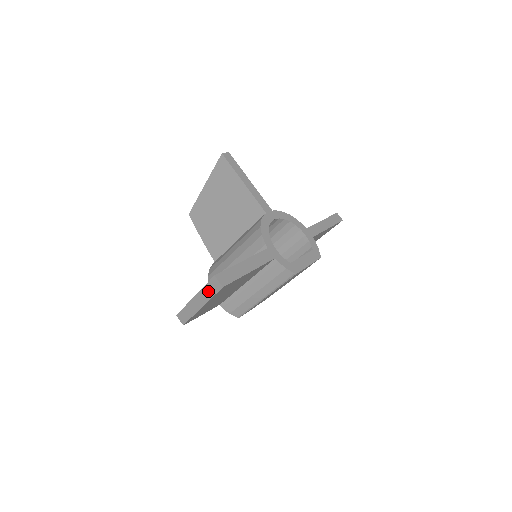
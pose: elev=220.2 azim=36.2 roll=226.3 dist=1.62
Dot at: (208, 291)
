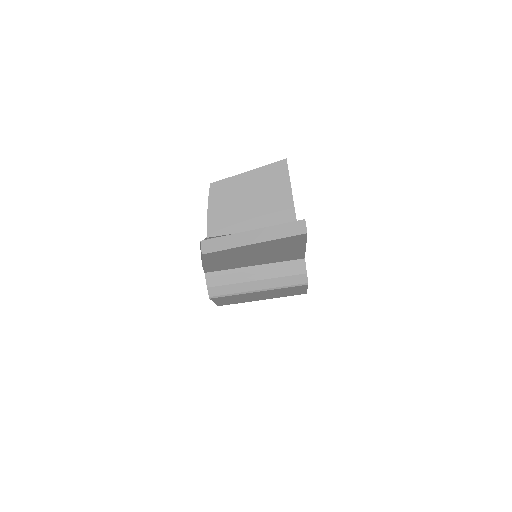
Dot at: (281, 230)
